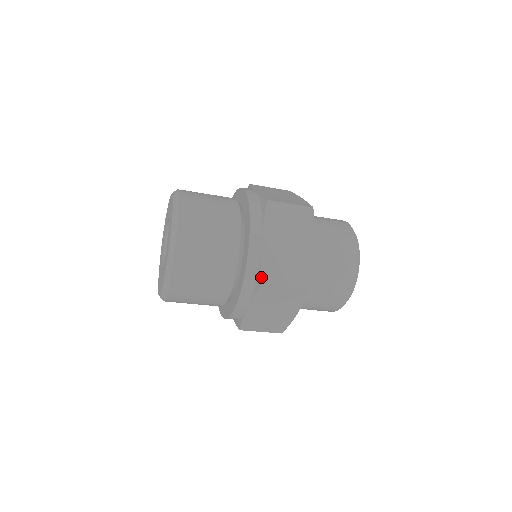
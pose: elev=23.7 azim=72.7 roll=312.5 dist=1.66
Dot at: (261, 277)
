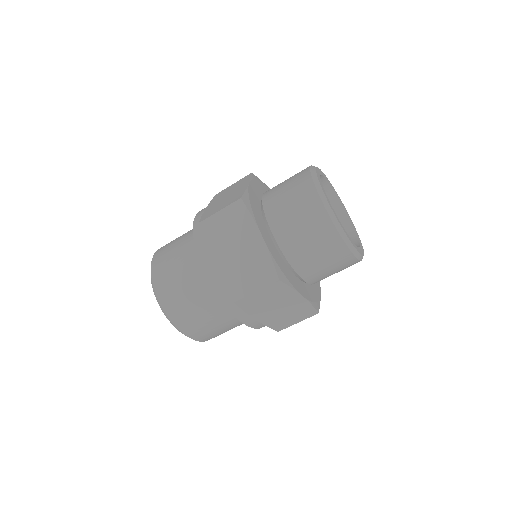
Dot at: occluded
